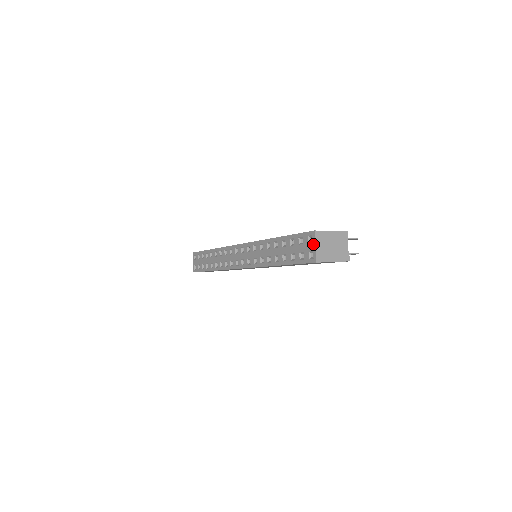
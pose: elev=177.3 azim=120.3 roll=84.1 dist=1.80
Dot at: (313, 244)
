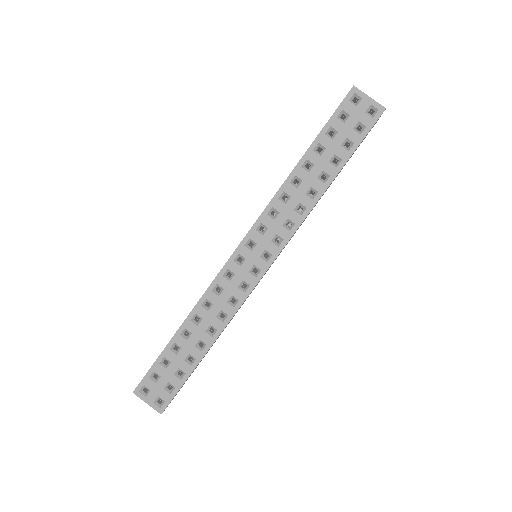
Dot at: (365, 98)
